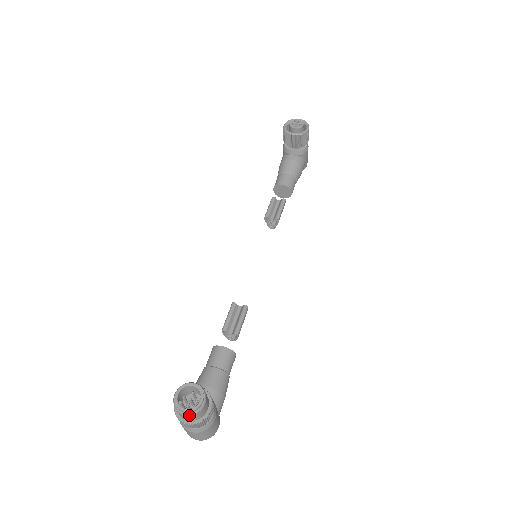
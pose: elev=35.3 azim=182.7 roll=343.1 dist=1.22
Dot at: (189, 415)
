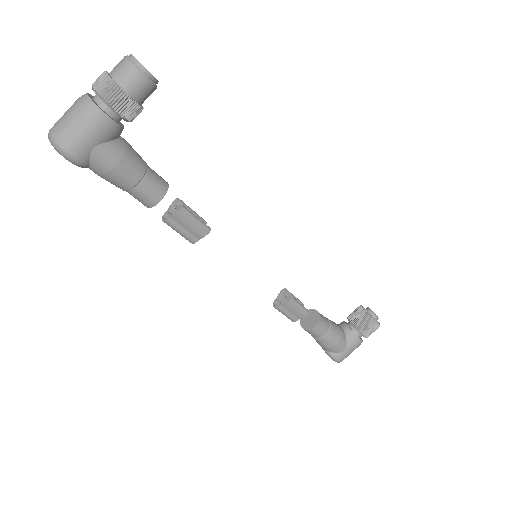
Dot at: (128, 58)
